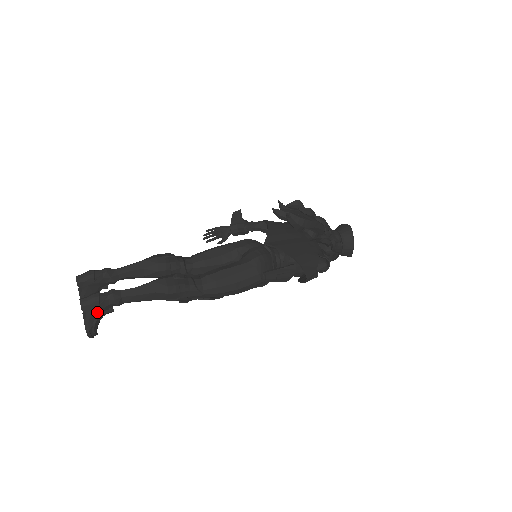
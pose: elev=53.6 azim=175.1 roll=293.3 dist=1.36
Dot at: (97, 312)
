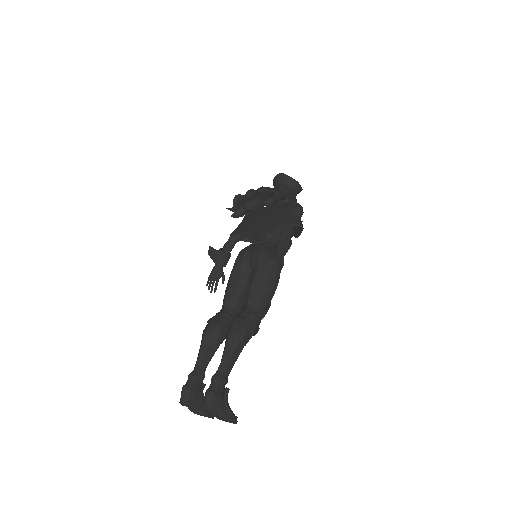
Dot at: (222, 402)
